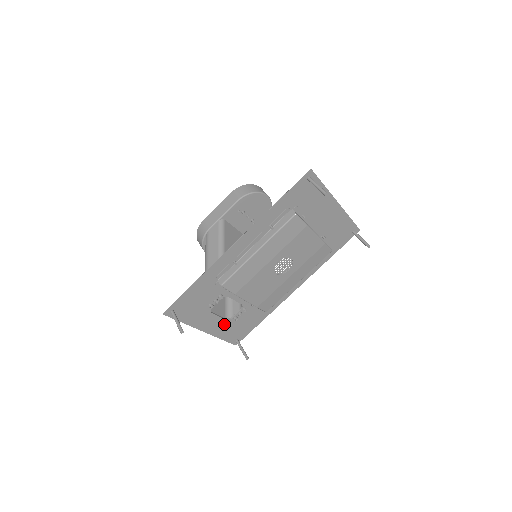
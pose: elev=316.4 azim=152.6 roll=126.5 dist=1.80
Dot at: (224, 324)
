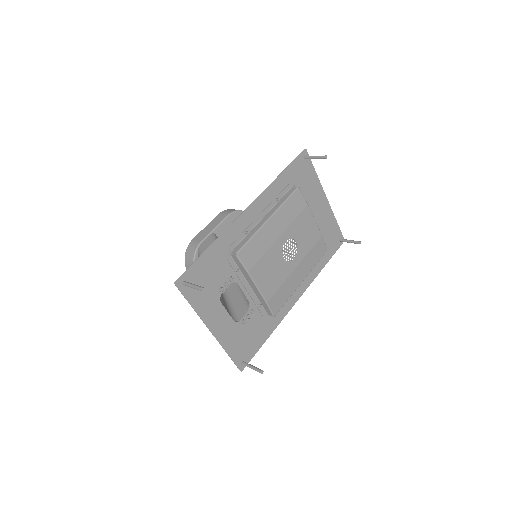
Dot at: (231, 328)
